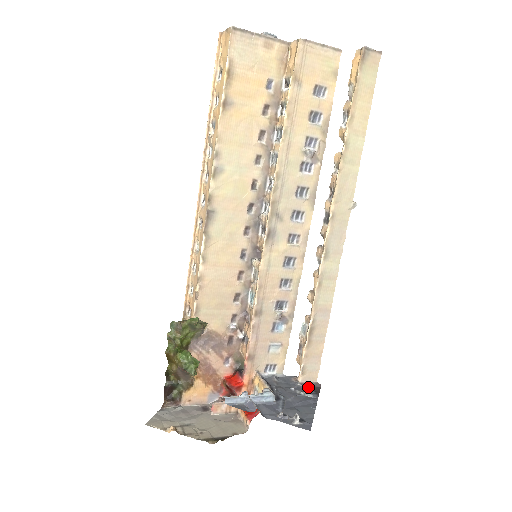
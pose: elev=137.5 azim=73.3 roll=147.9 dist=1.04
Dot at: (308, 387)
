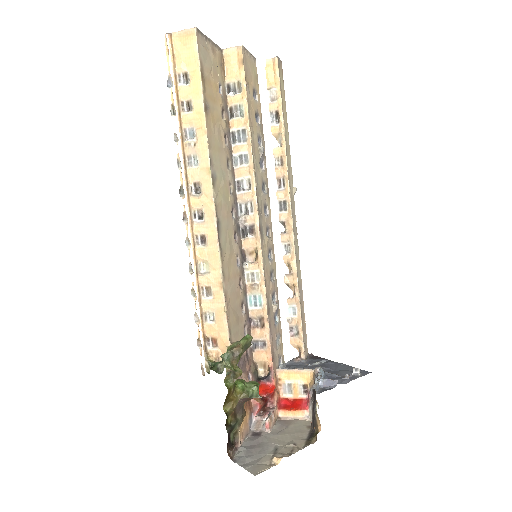
Dot at: (310, 359)
